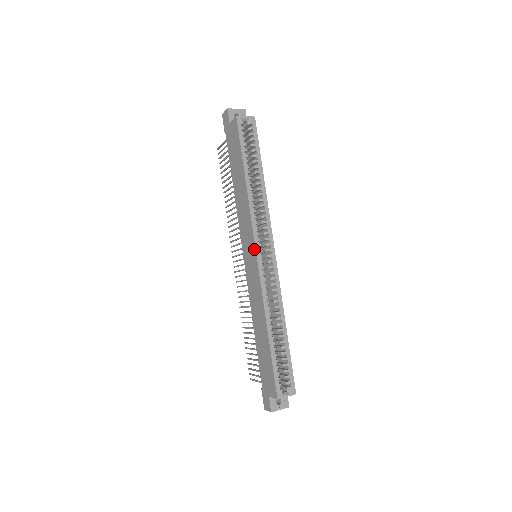
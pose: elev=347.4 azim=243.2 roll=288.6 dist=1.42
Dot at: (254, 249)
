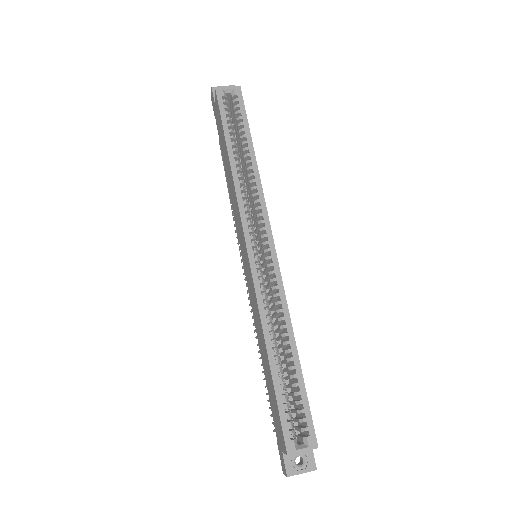
Dot at: (245, 243)
